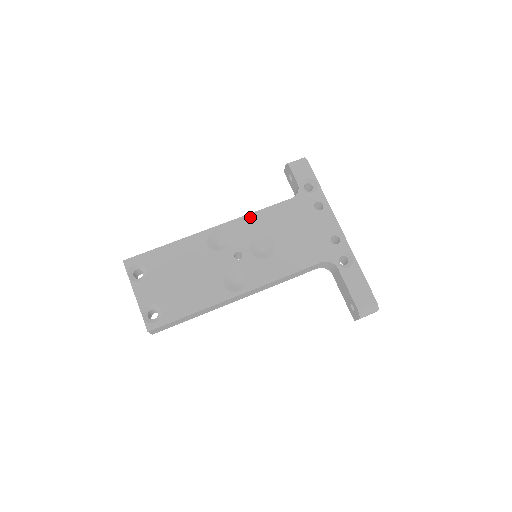
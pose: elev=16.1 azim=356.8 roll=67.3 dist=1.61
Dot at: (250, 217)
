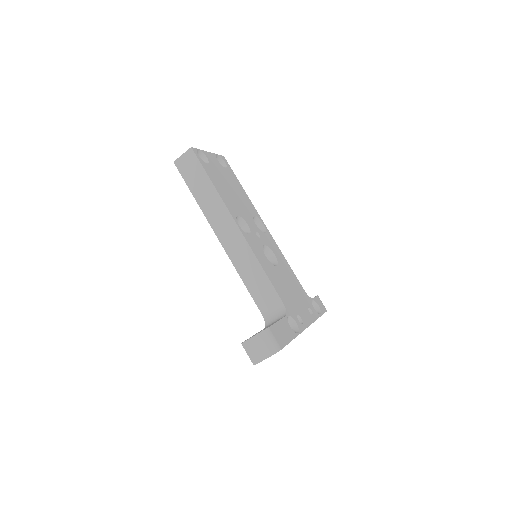
Dot at: (281, 254)
